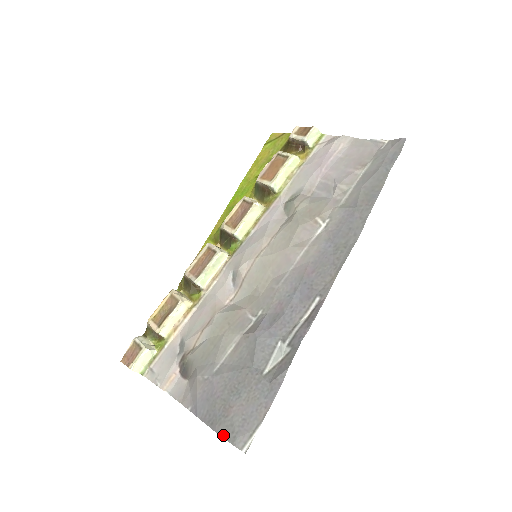
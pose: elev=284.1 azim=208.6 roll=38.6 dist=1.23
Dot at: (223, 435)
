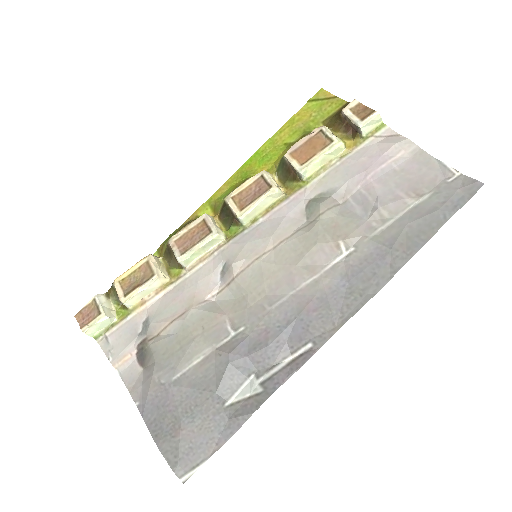
Dot at: (165, 455)
